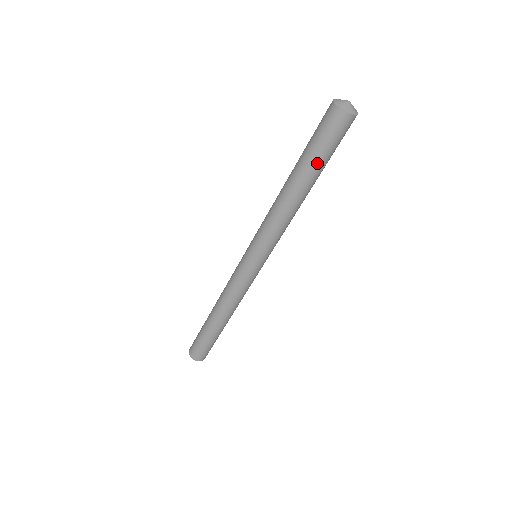
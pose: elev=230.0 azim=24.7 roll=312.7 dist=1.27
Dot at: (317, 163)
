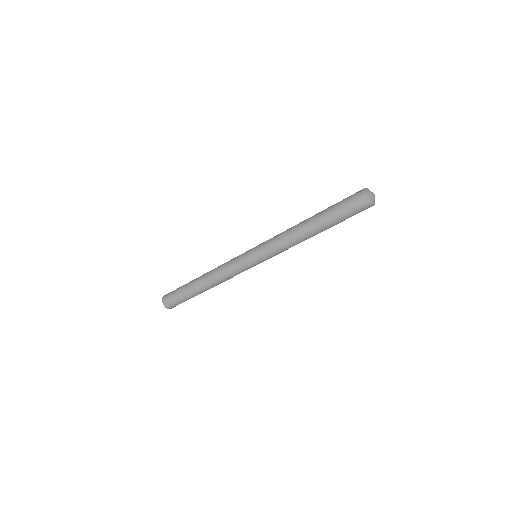
Dot at: (338, 223)
